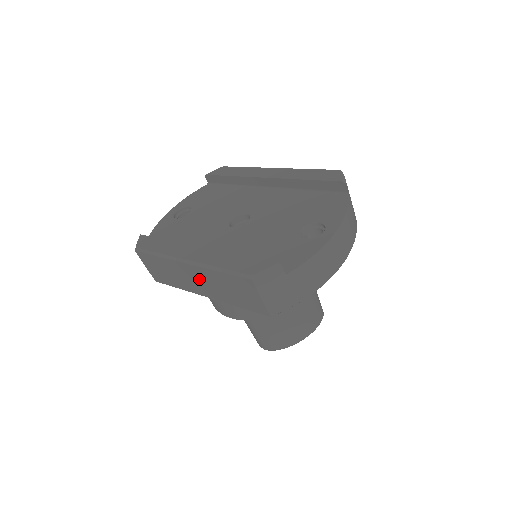
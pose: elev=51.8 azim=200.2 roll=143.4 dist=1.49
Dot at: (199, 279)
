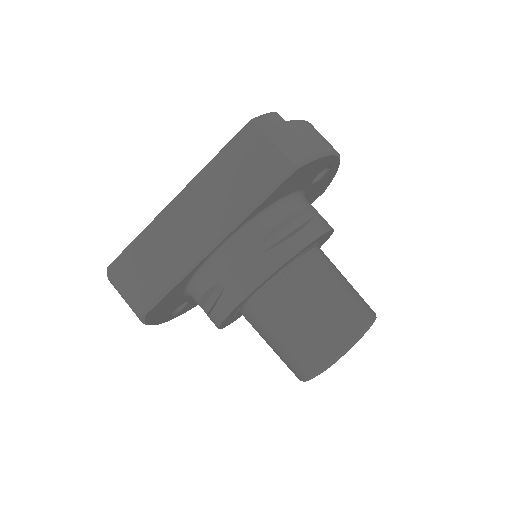
Dot at: (197, 212)
